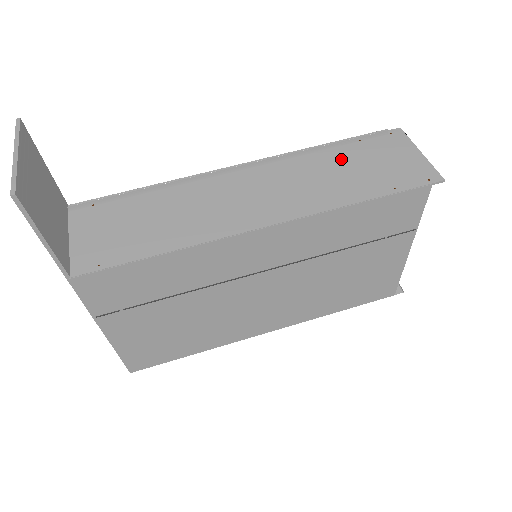
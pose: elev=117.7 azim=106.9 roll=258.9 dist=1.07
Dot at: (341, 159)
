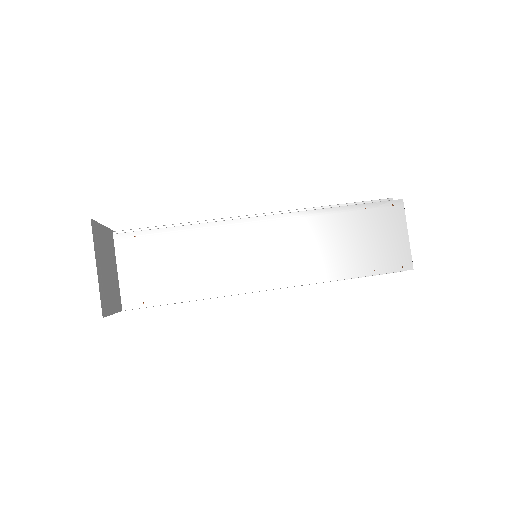
Dot at: (344, 228)
